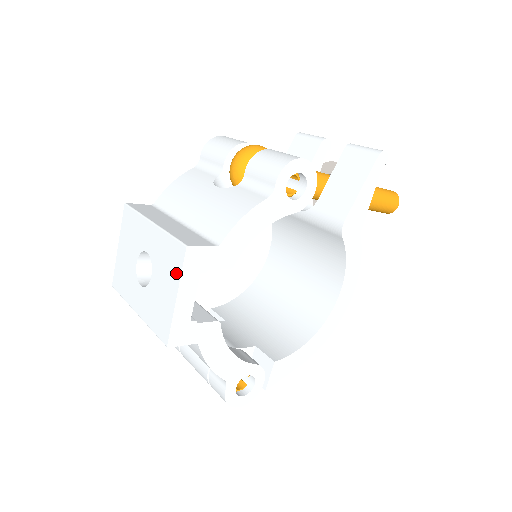
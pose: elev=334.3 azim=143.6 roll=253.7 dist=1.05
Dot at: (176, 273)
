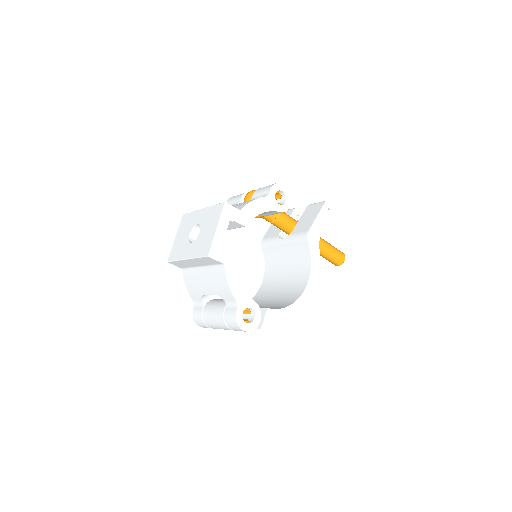
Dot at: (217, 217)
